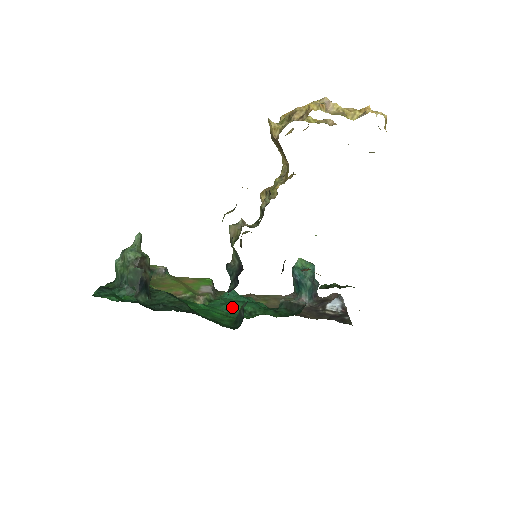
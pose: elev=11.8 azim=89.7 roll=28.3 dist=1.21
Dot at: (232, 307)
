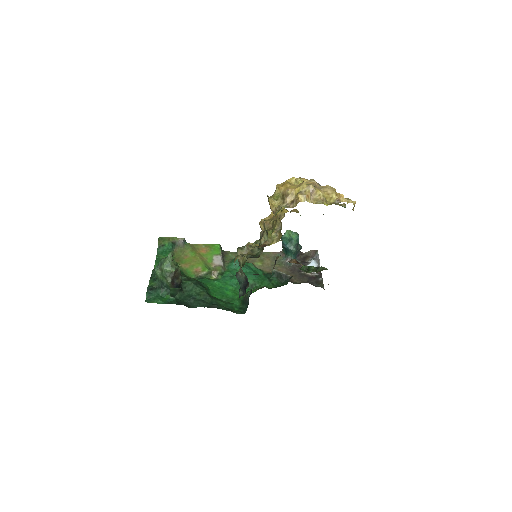
Dot at: occluded
